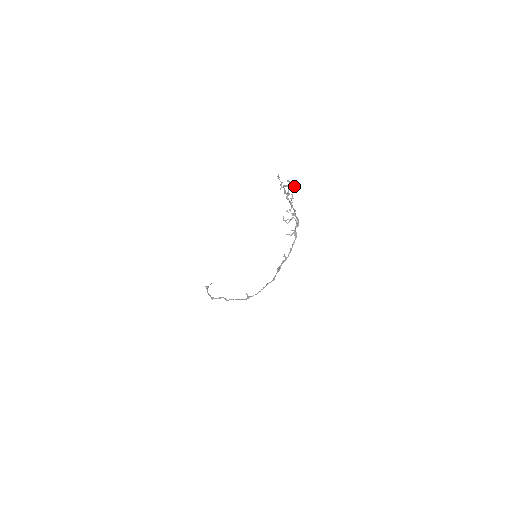
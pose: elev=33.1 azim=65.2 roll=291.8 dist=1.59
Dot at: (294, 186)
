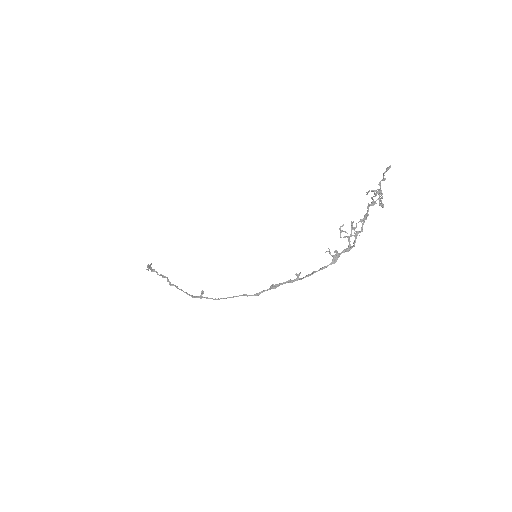
Dot at: (383, 204)
